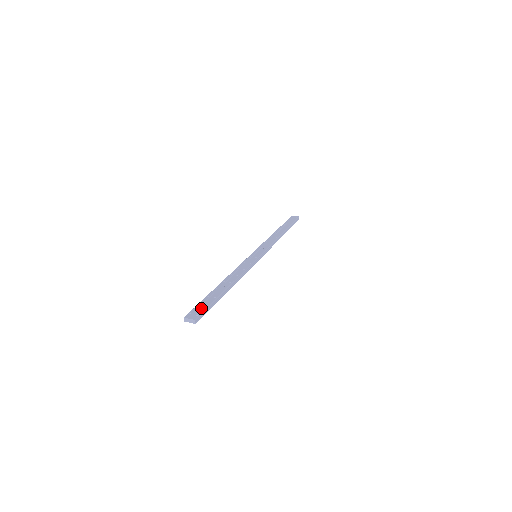
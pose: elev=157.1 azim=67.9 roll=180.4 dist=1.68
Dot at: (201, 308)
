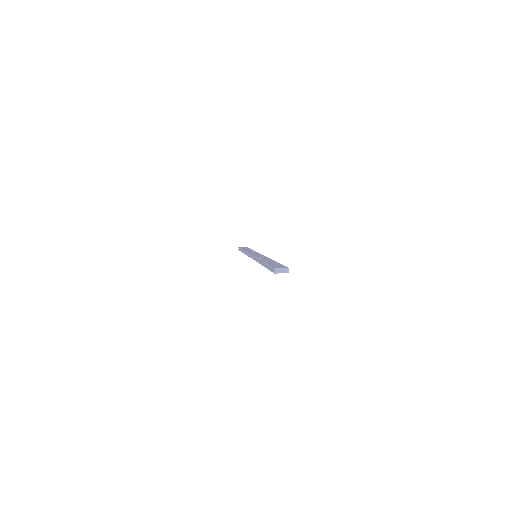
Dot at: (278, 265)
